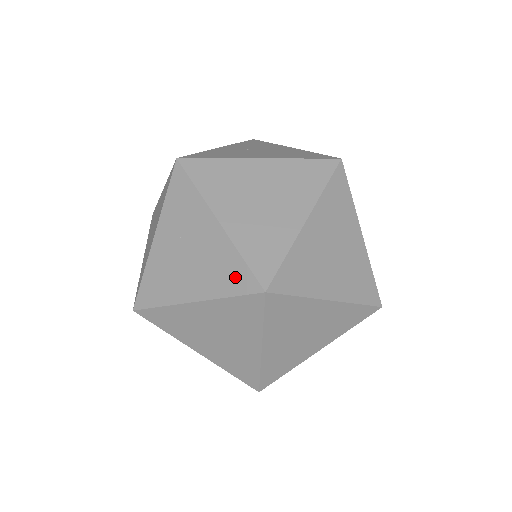
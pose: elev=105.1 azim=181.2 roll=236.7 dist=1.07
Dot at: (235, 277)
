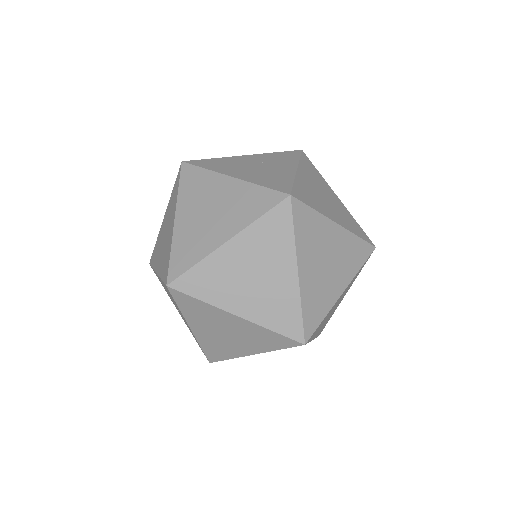
Dot at: (278, 183)
